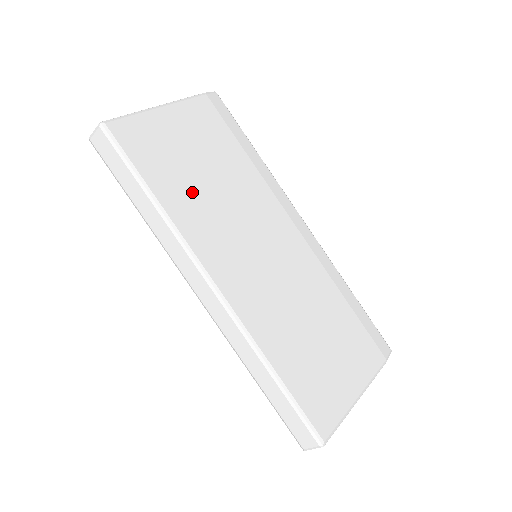
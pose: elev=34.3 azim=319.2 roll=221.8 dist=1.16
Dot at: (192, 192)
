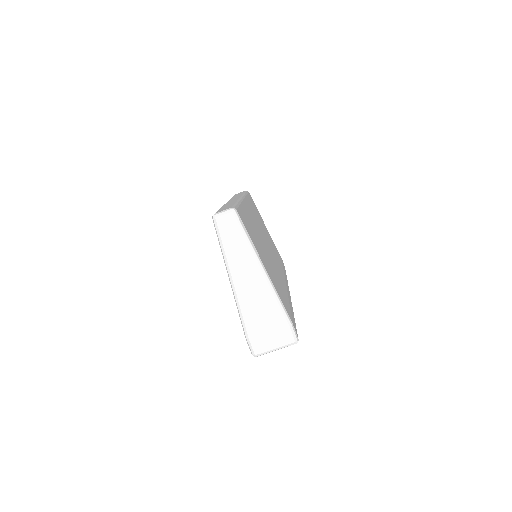
Dot at: (257, 216)
